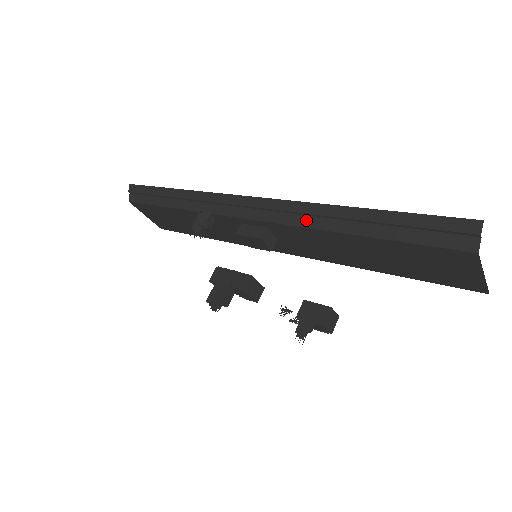
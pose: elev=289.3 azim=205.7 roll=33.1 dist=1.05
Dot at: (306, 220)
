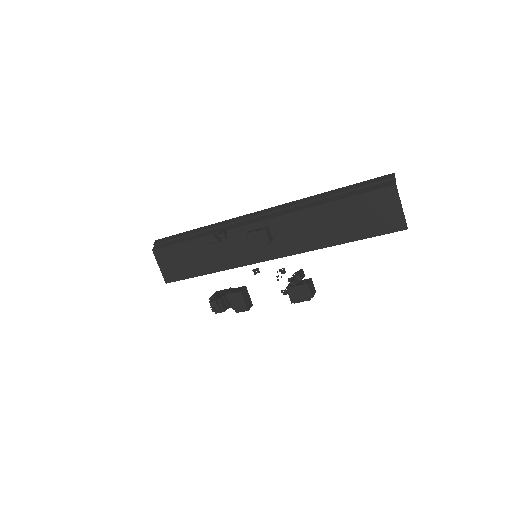
Dot at: (297, 208)
